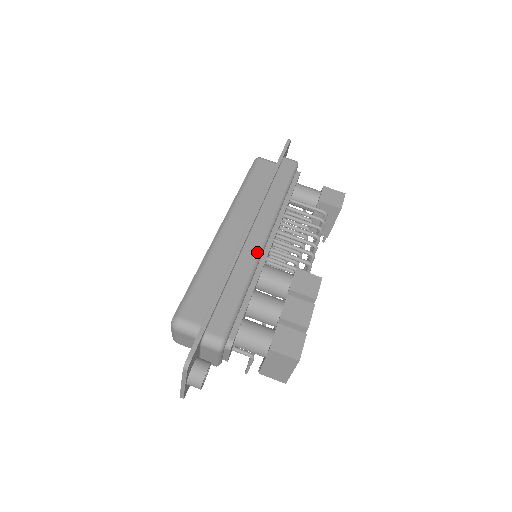
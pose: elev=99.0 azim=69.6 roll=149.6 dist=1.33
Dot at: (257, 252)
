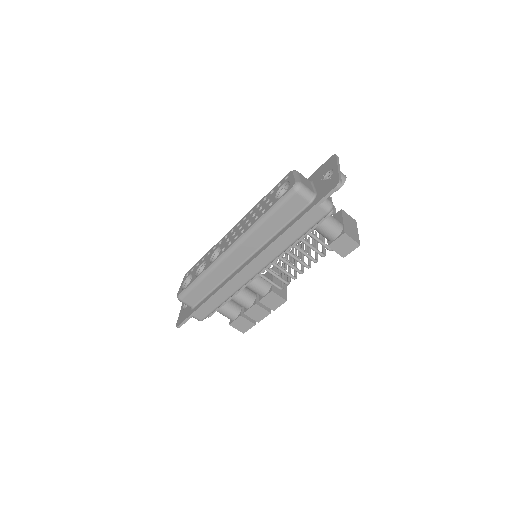
Dot at: (244, 283)
